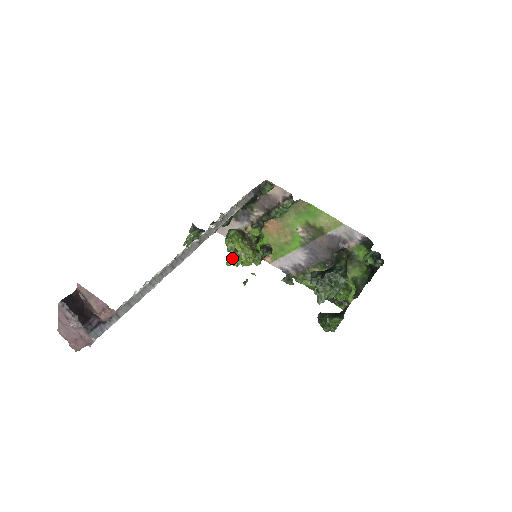
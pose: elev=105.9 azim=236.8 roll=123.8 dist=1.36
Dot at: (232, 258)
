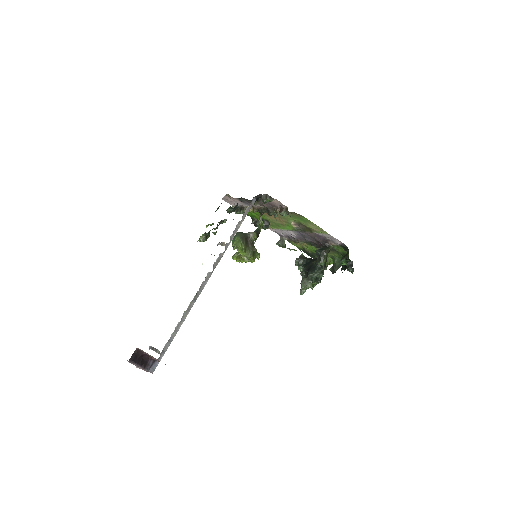
Dot at: (237, 255)
